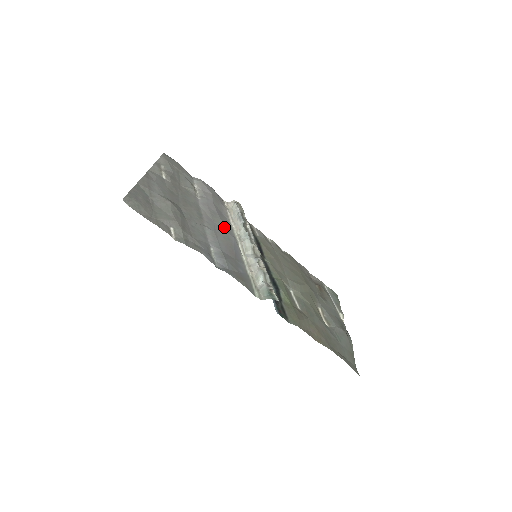
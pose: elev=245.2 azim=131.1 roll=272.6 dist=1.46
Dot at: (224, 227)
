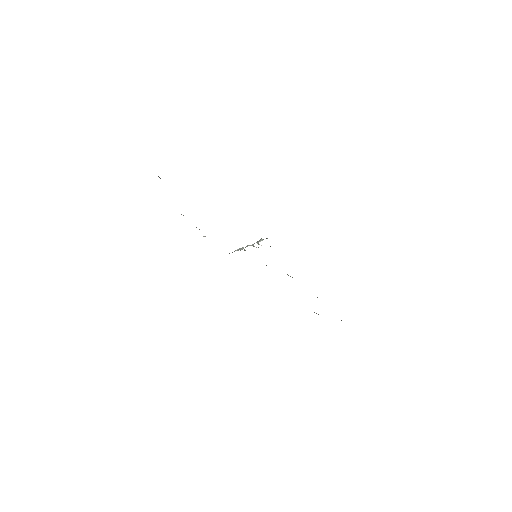
Dot at: occluded
